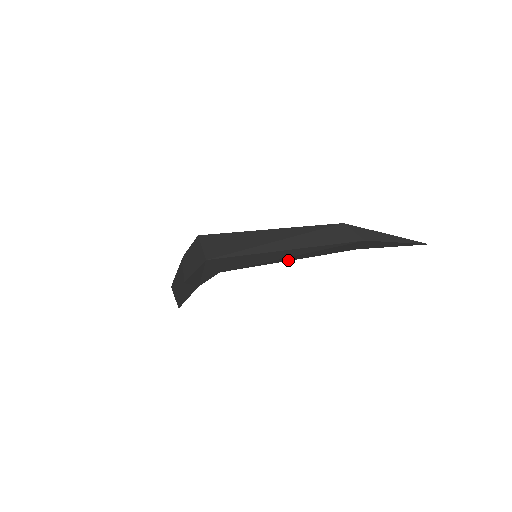
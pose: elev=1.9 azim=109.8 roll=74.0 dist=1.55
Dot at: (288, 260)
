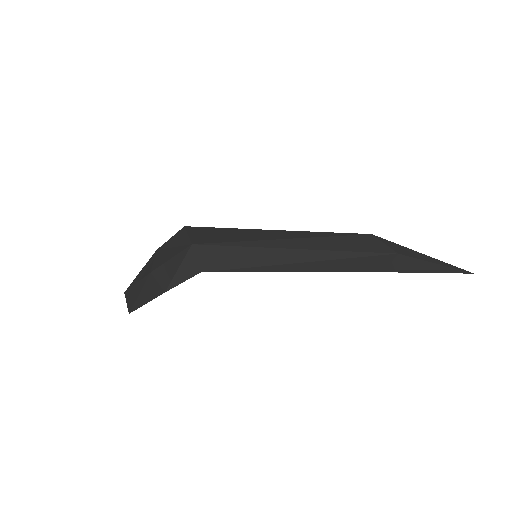
Dot at: (295, 270)
